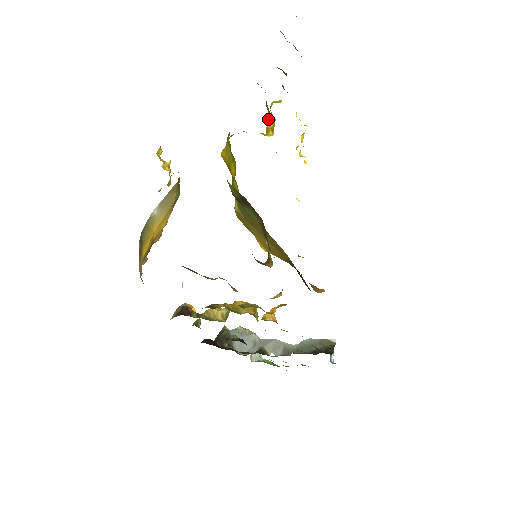
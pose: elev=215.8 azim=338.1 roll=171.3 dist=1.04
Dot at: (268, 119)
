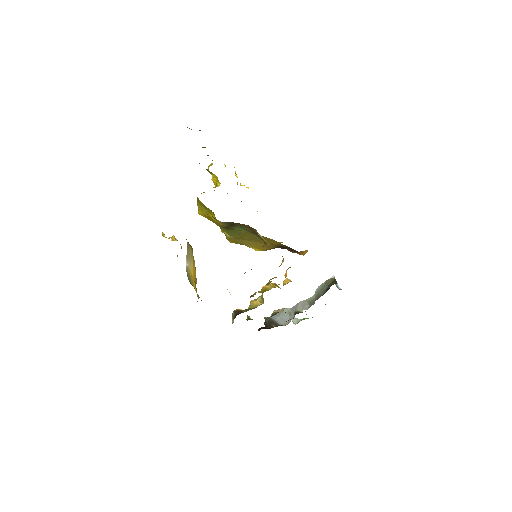
Dot at: occluded
